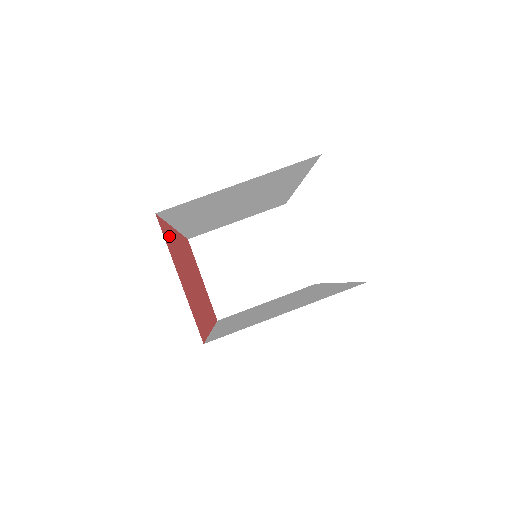
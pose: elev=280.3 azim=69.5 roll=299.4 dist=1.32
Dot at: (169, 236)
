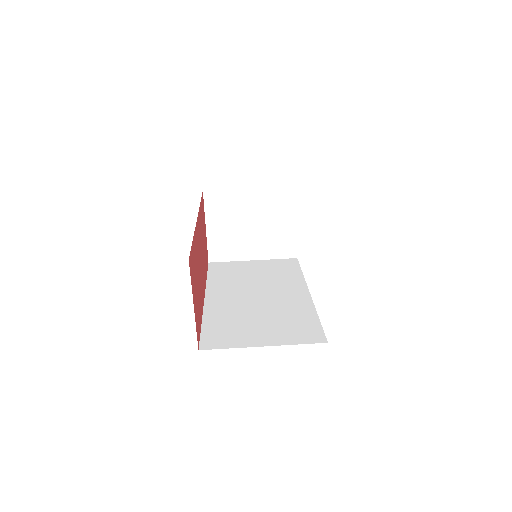
Dot at: (193, 257)
